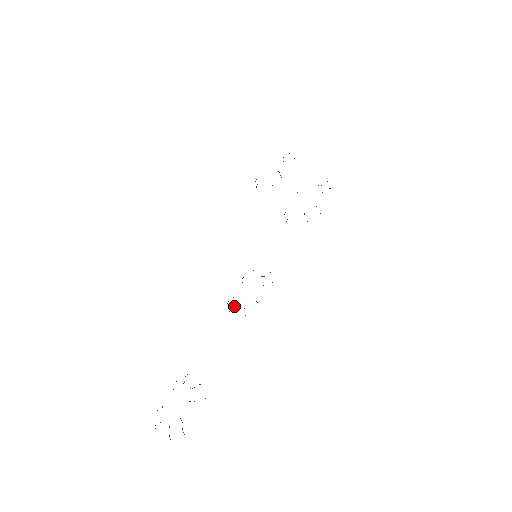
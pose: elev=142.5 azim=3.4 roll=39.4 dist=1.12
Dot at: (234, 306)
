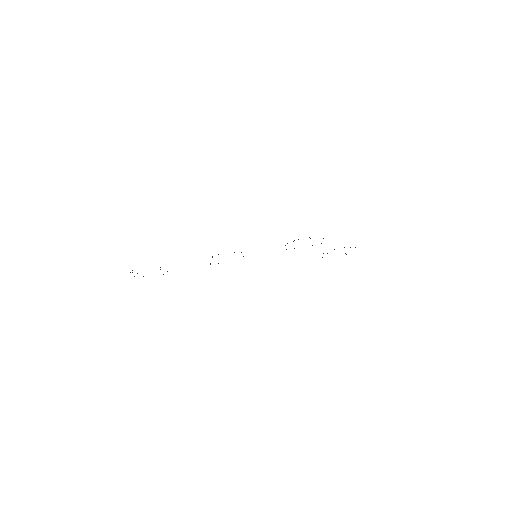
Dot at: occluded
